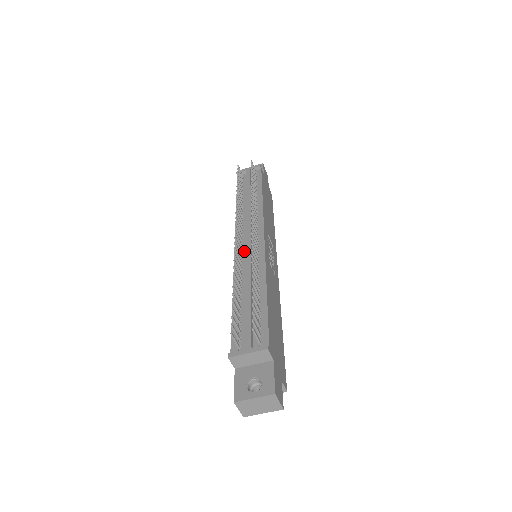
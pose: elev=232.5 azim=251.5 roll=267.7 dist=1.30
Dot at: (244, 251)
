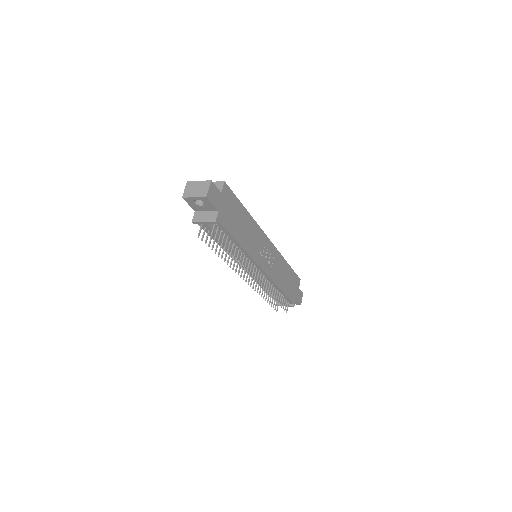
Dot at: occluded
